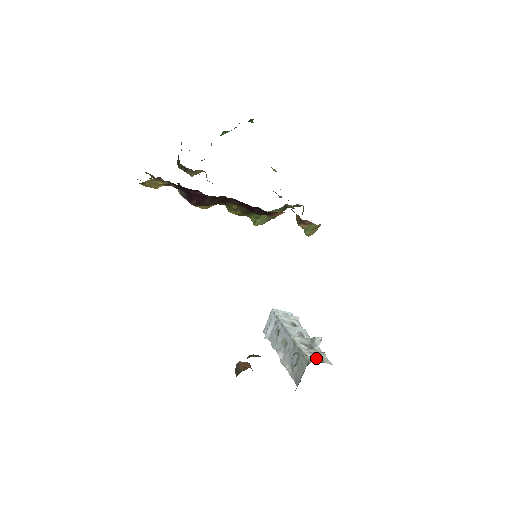
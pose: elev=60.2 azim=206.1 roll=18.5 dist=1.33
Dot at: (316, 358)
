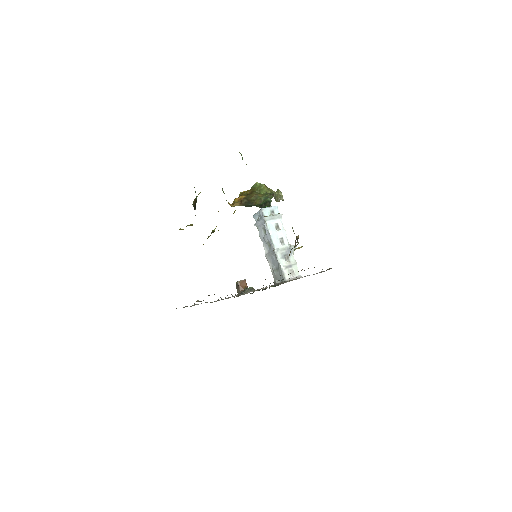
Dot at: (290, 272)
